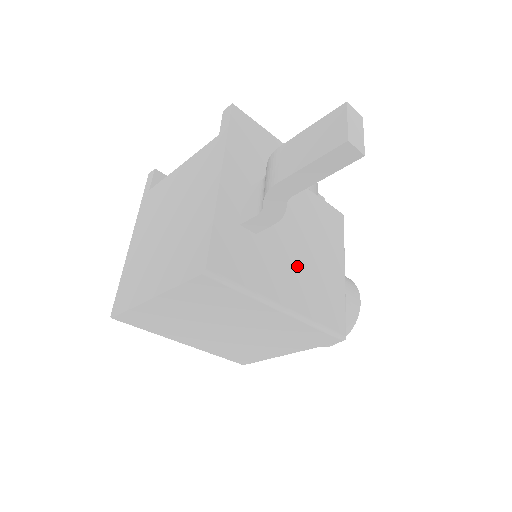
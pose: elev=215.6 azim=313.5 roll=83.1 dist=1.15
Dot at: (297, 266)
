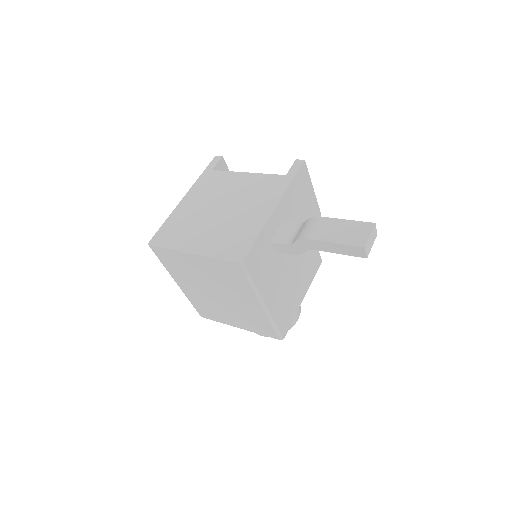
Dot at: (283, 282)
